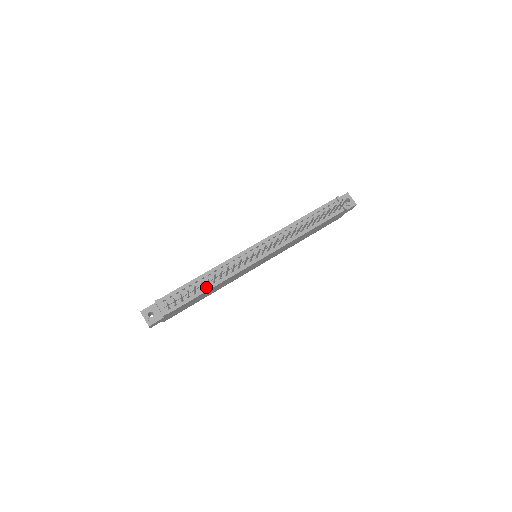
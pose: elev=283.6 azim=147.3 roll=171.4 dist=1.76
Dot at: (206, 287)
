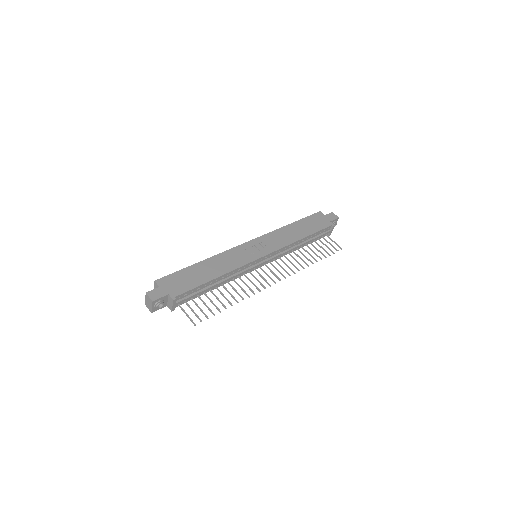
Dot at: (214, 287)
